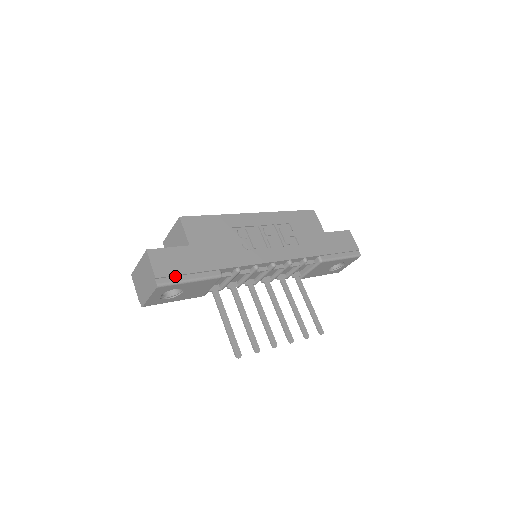
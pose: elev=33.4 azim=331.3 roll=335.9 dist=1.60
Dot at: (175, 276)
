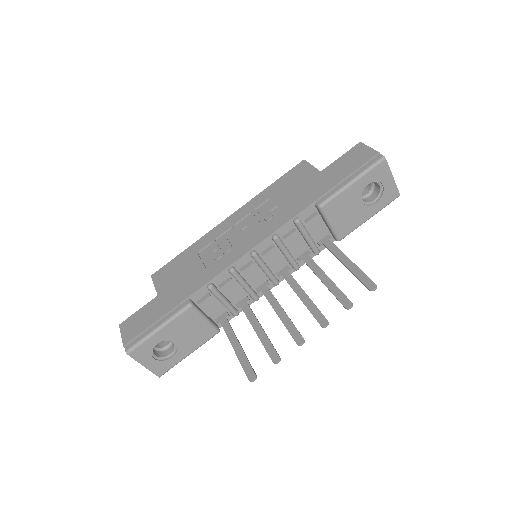
Dot at: (143, 333)
